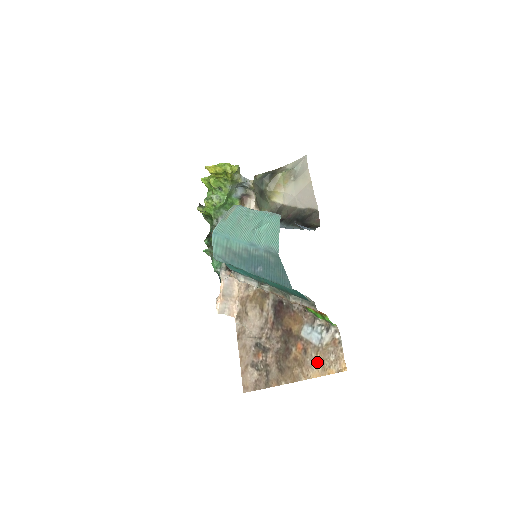
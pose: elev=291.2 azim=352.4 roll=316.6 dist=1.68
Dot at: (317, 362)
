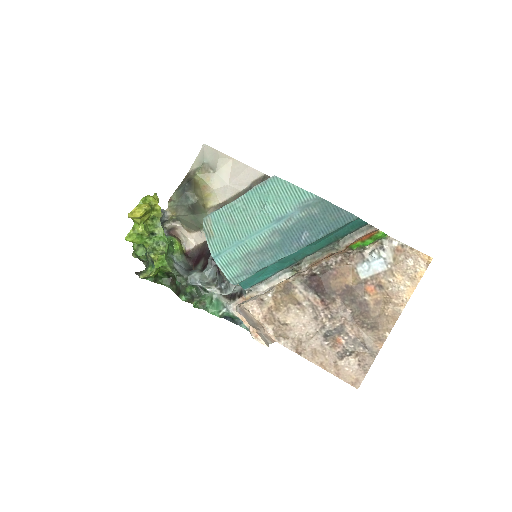
Dot at: (401, 281)
